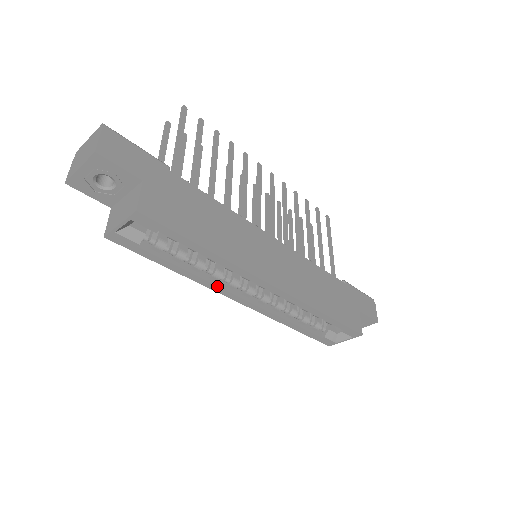
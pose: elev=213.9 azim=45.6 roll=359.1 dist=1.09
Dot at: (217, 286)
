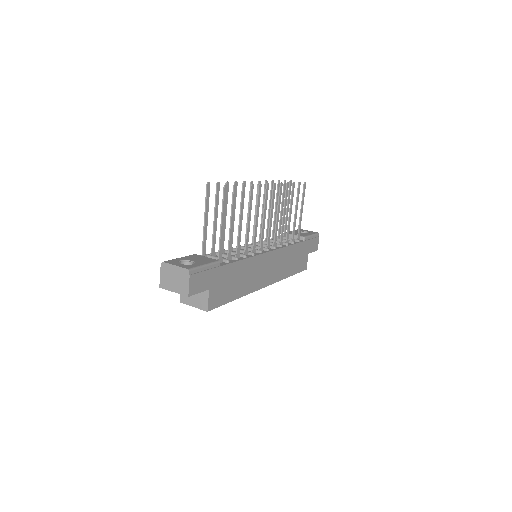
Dot at: occluded
